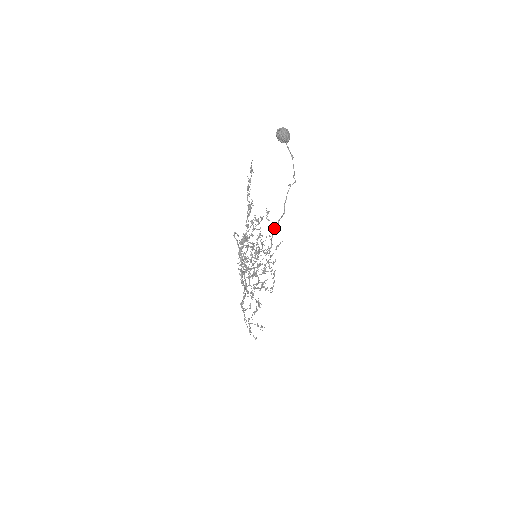
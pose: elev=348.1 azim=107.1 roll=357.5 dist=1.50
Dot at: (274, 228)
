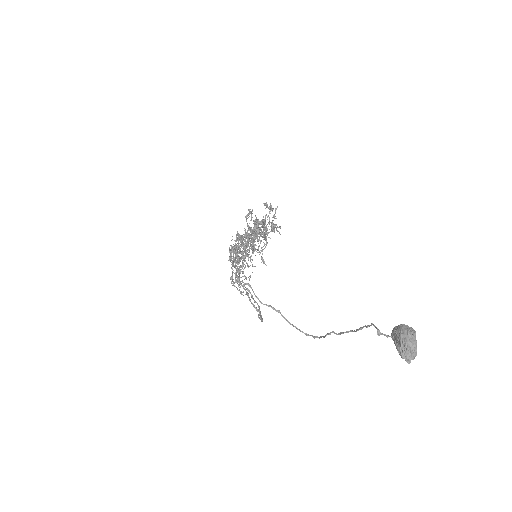
Dot at: (271, 205)
